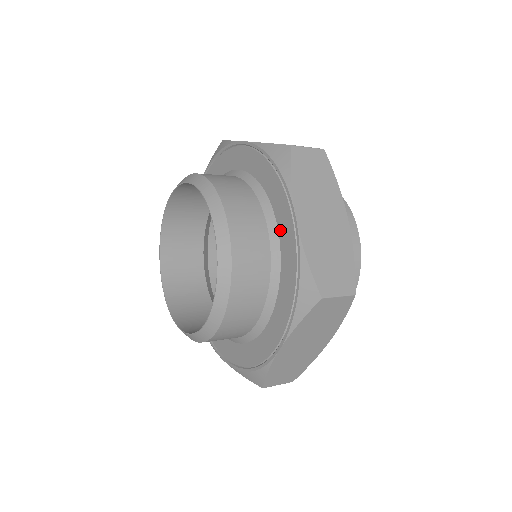
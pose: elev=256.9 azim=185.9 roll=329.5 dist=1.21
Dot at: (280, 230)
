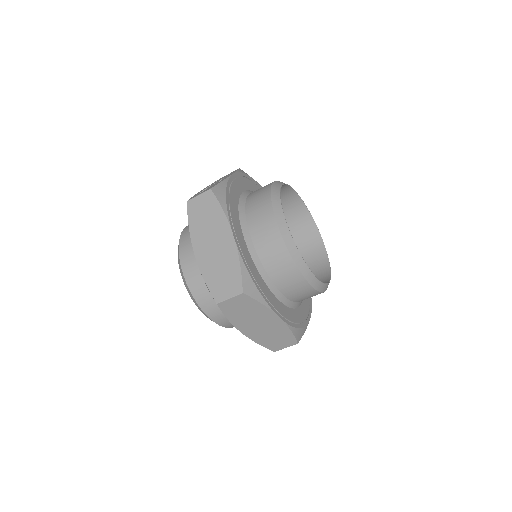
Dot at: occluded
